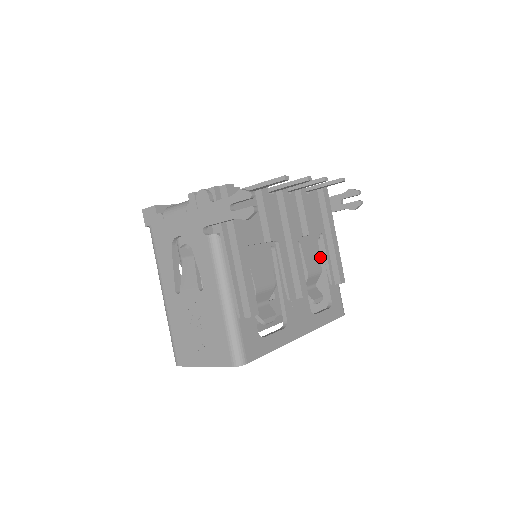
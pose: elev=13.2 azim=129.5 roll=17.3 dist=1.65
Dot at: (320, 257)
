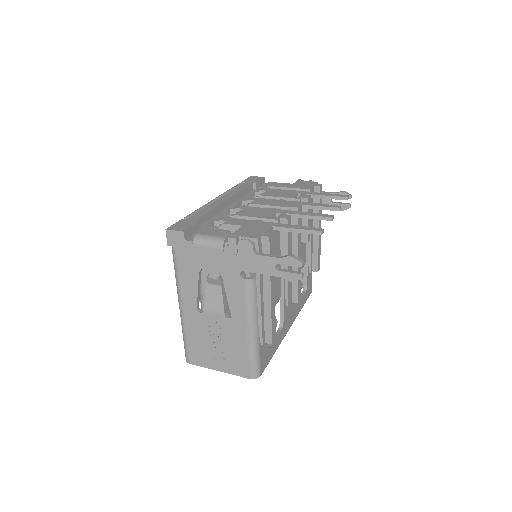
Dot at: occluded
